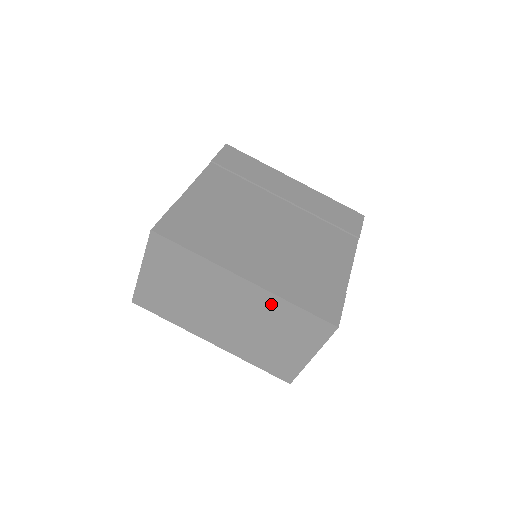
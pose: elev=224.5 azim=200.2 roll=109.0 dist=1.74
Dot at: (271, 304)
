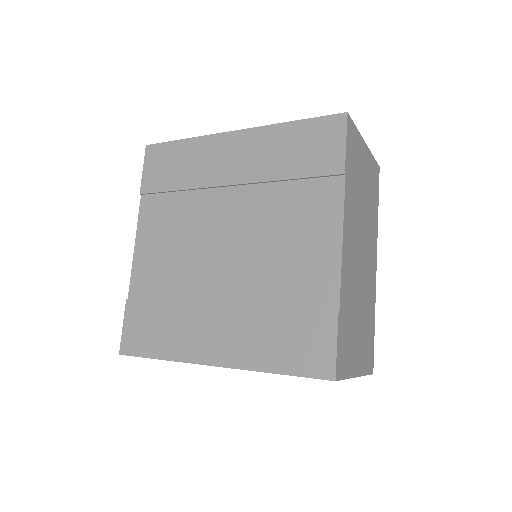
Dot at: occluded
